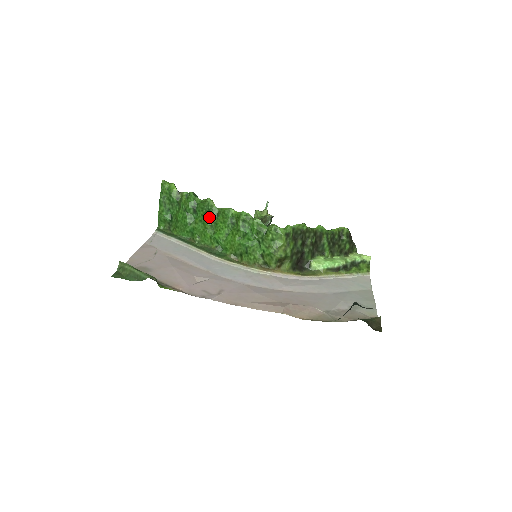
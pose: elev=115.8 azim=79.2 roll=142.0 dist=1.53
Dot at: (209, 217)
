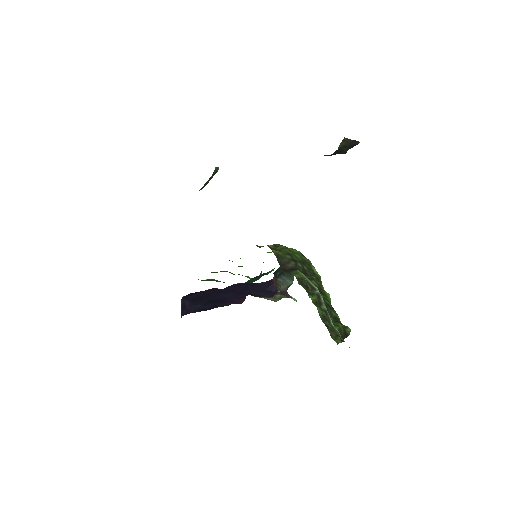
Dot at: occluded
